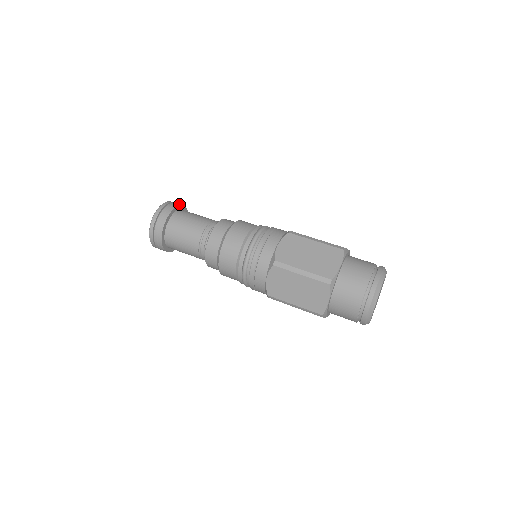
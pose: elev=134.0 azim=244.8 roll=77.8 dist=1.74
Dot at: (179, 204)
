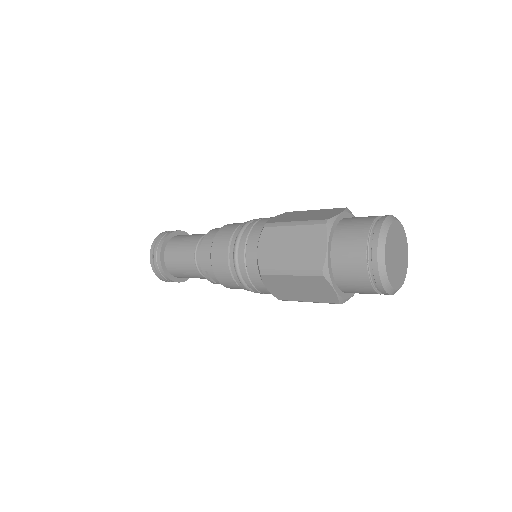
Dot at: occluded
